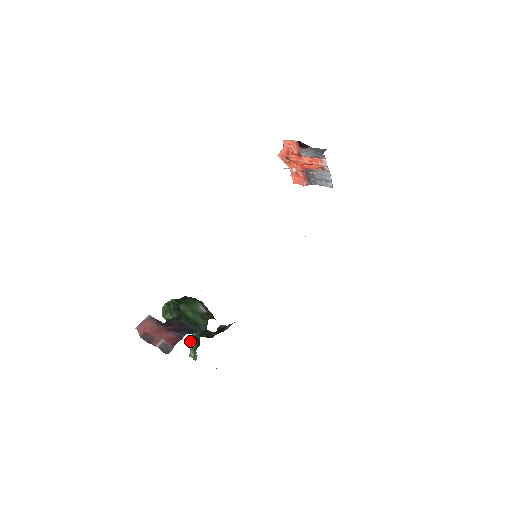
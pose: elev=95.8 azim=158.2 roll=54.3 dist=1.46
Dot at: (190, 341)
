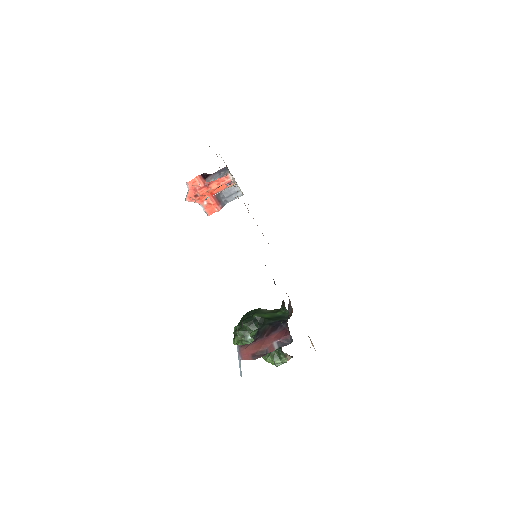
Dot at: (266, 356)
